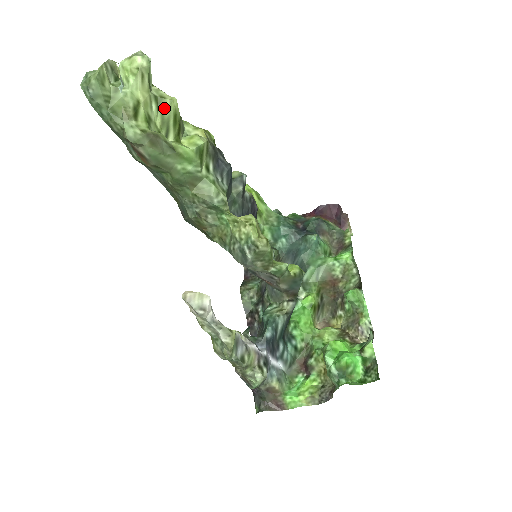
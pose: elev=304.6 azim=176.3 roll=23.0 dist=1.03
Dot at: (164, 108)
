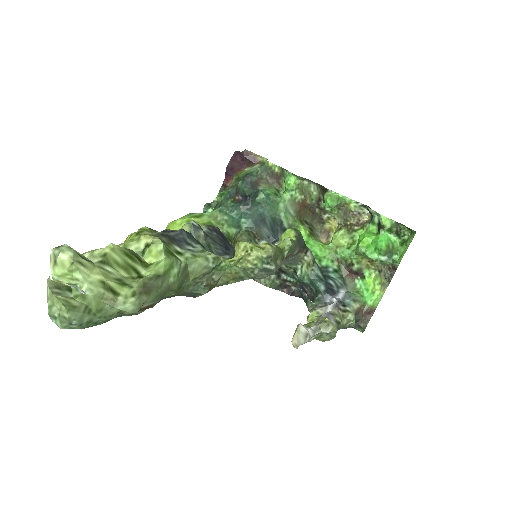
Dot at: (114, 260)
